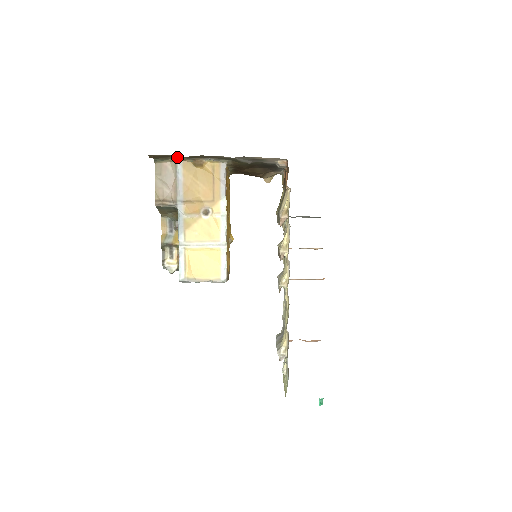
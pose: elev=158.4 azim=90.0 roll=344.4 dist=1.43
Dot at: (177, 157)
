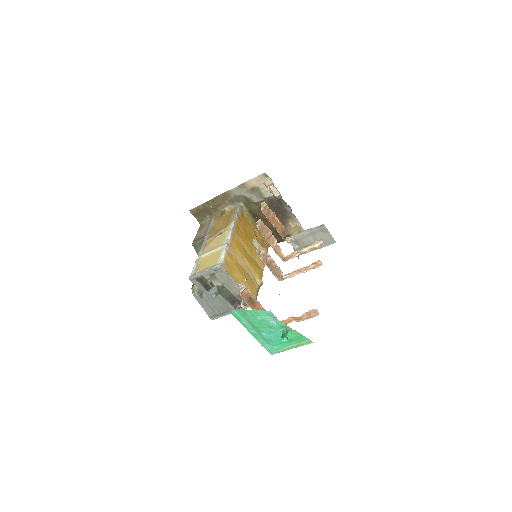
Dot at: (208, 209)
